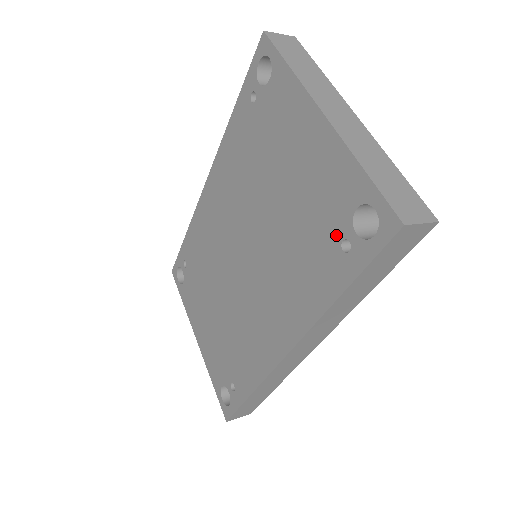
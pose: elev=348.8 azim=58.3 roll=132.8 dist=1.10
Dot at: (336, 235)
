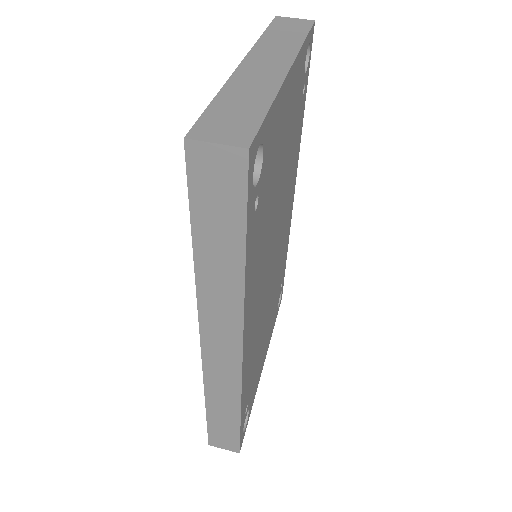
Dot at: occluded
